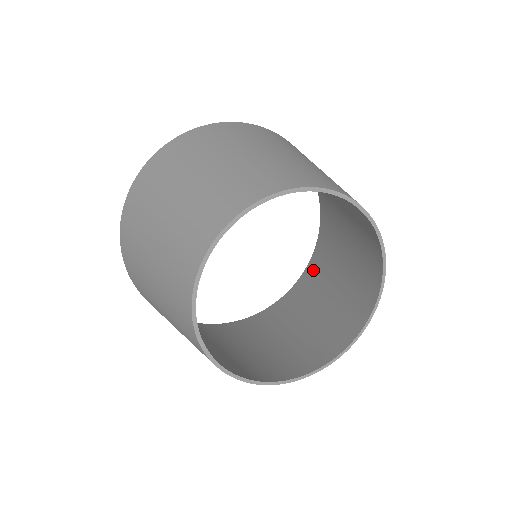
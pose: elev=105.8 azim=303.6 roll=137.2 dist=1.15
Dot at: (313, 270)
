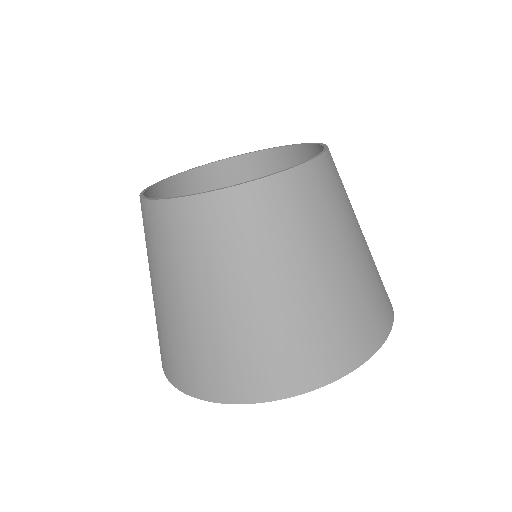
Dot at: occluded
